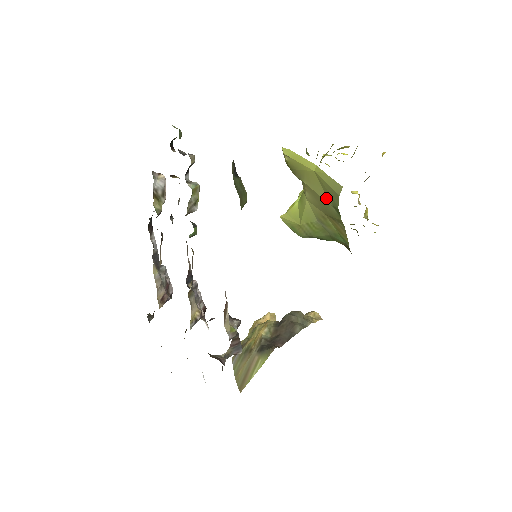
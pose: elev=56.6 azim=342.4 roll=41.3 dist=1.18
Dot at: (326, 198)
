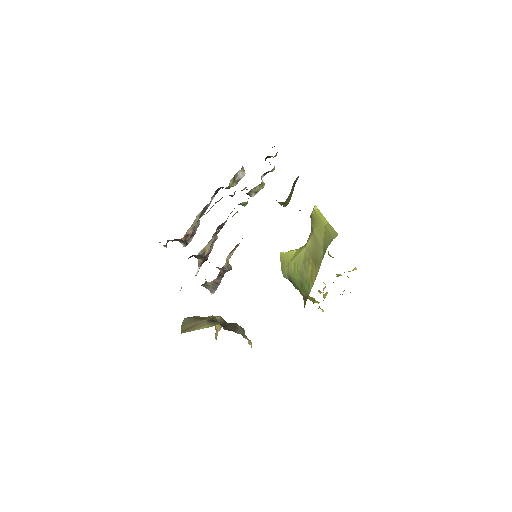
Dot at: (322, 243)
